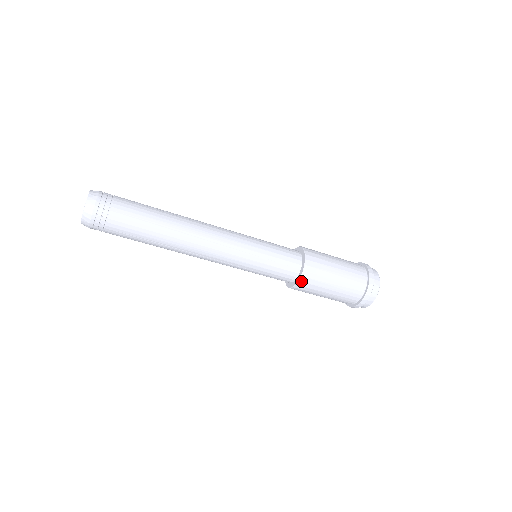
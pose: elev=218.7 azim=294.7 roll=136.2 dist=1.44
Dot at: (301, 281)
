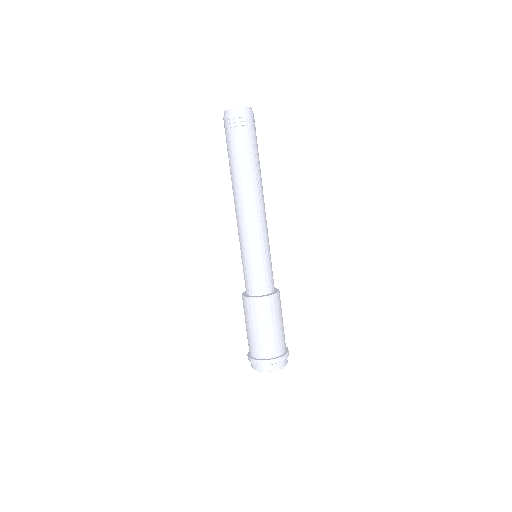
Dot at: (265, 299)
